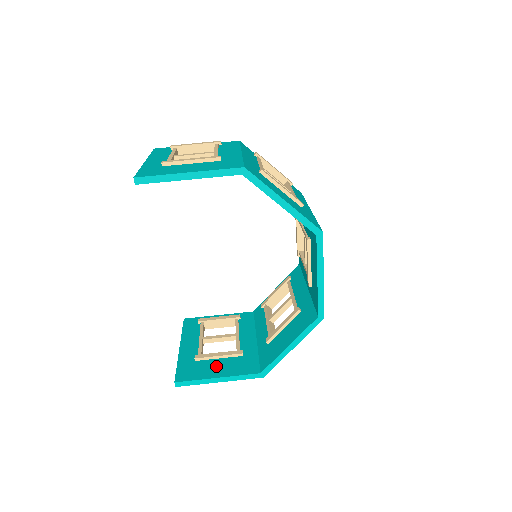
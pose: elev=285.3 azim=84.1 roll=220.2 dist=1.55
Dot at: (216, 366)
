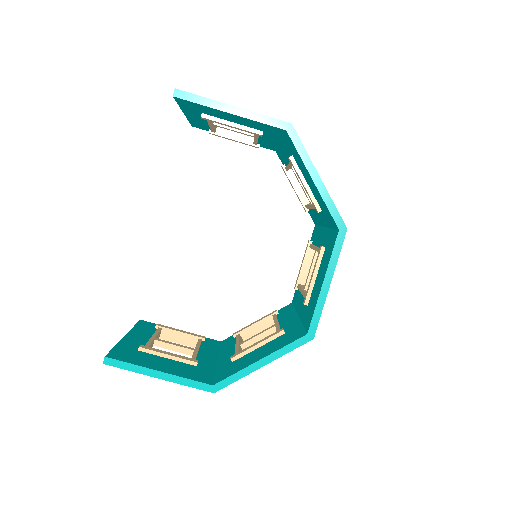
Dot at: (161, 362)
